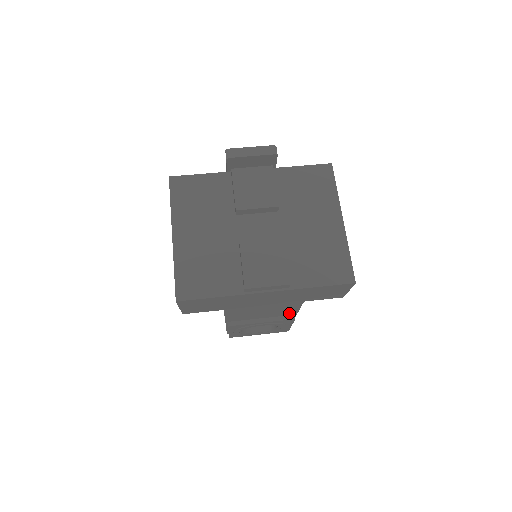
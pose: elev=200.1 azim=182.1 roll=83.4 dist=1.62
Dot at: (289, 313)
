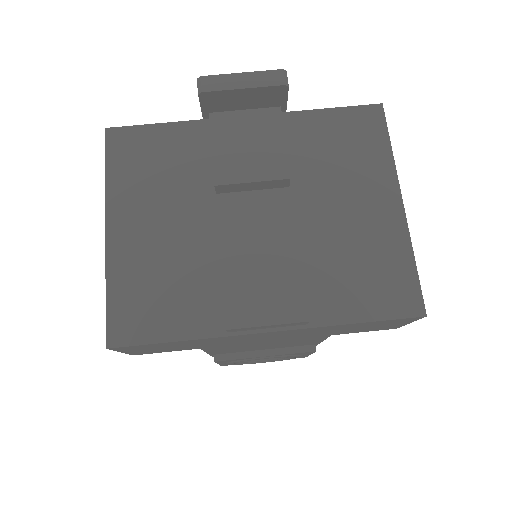
Dot at: (307, 343)
